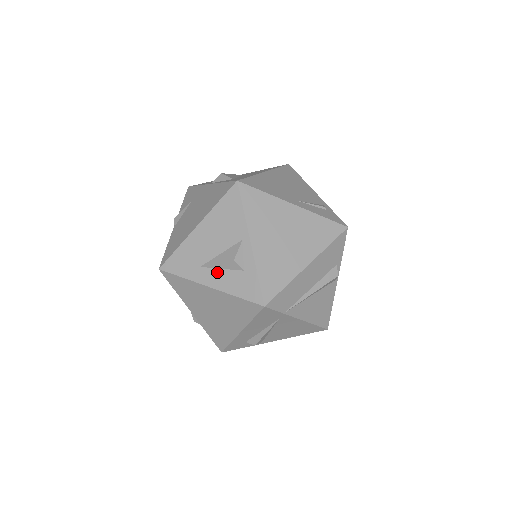
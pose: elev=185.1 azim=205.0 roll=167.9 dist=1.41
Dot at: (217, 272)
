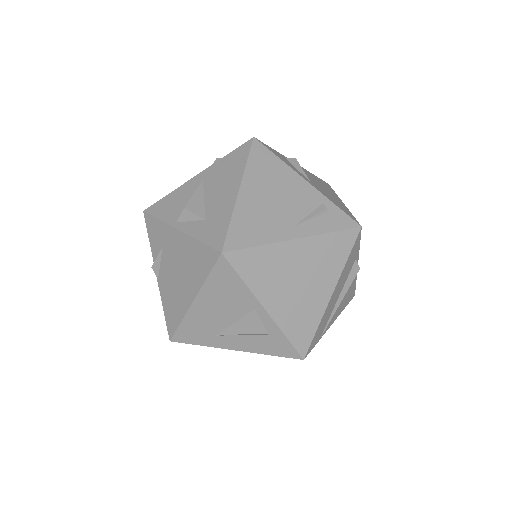
Dot at: (238, 338)
